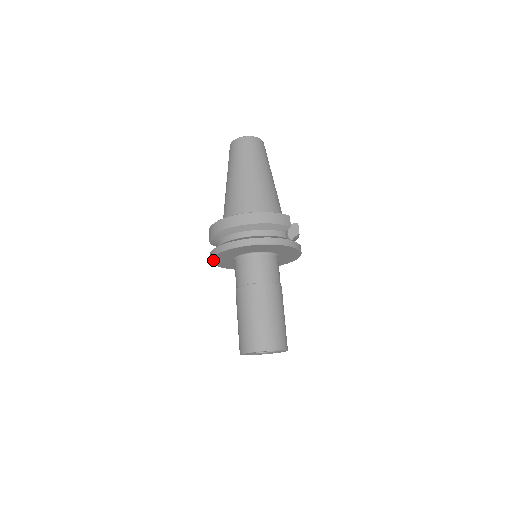
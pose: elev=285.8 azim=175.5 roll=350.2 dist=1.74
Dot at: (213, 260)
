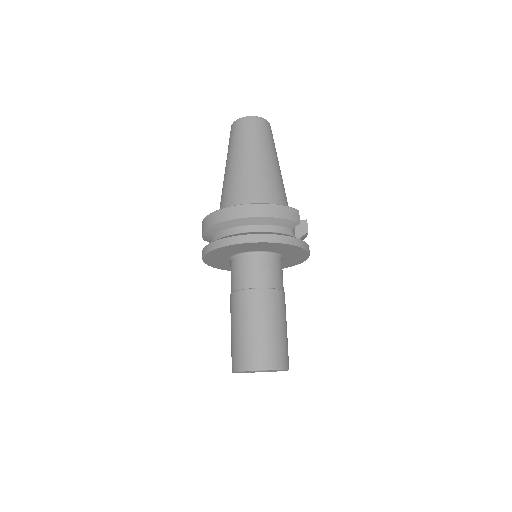
Dot at: (205, 258)
